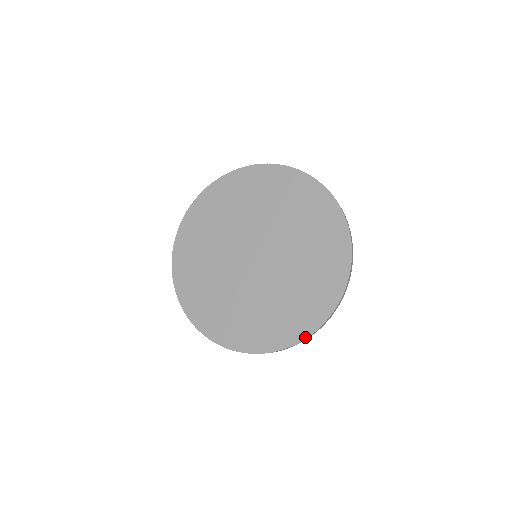
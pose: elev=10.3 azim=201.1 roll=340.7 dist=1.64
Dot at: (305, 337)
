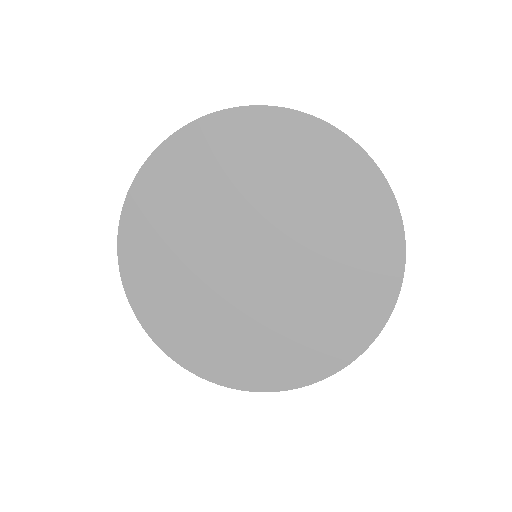
Dot at: (245, 389)
